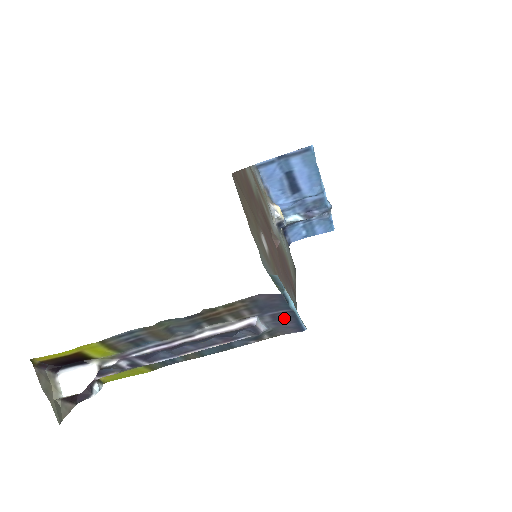
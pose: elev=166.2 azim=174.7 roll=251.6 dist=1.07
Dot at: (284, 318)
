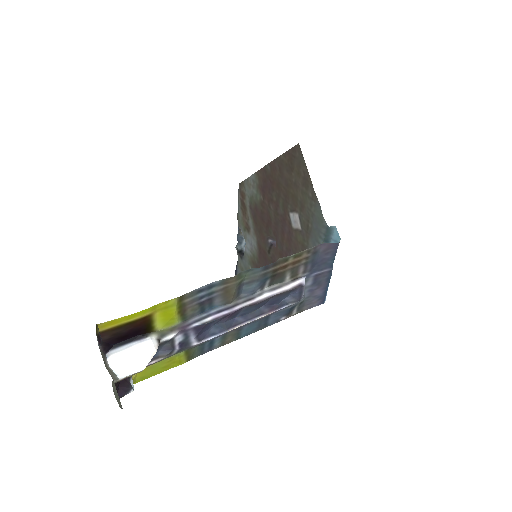
Dot at: (321, 281)
